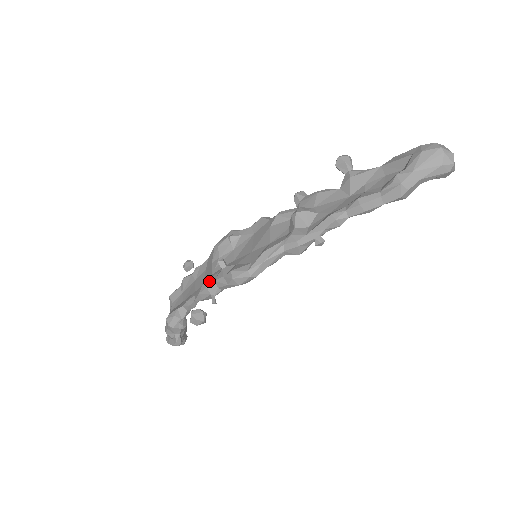
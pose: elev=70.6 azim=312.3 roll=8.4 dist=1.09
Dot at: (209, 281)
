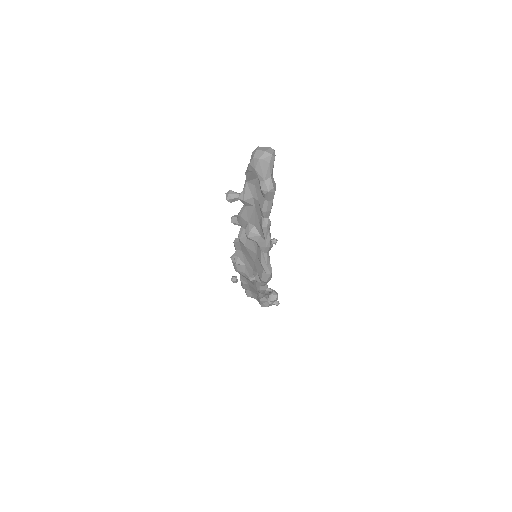
Dot at: (258, 288)
